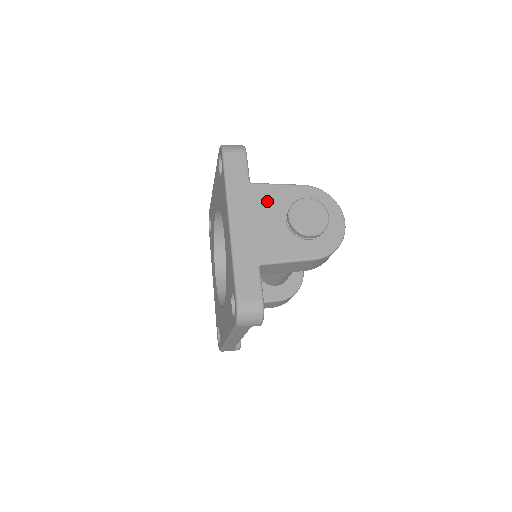
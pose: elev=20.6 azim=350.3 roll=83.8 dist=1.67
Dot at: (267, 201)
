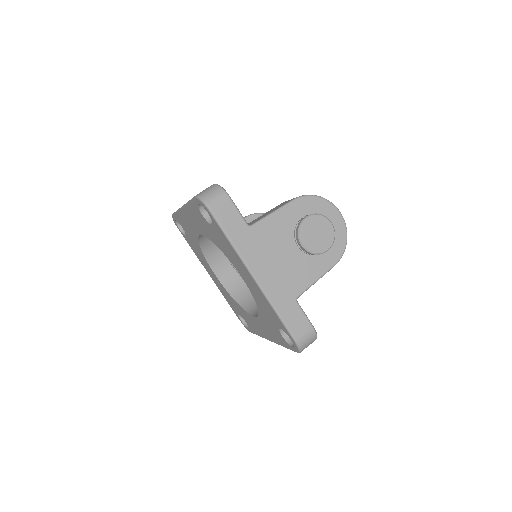
Dot at: (273, 236)
